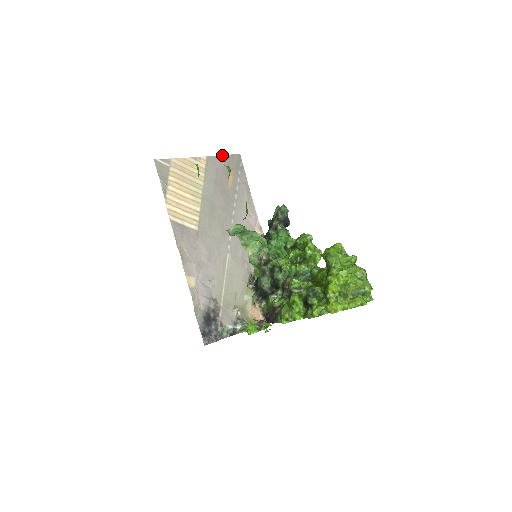
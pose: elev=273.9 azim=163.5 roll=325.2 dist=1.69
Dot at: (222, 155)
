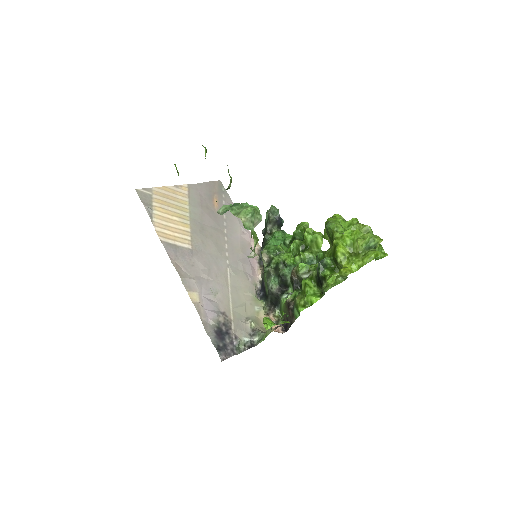
Dot at: (203, 182)
